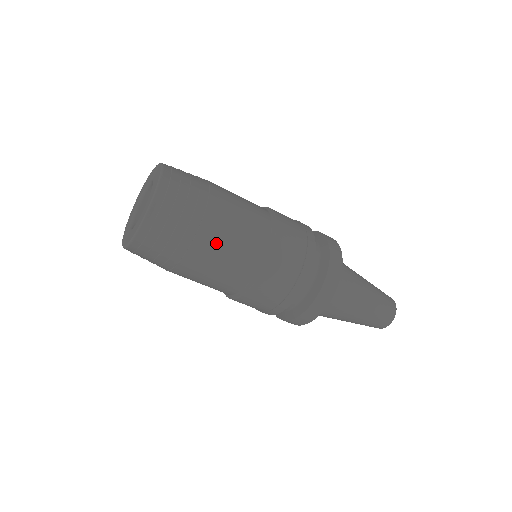
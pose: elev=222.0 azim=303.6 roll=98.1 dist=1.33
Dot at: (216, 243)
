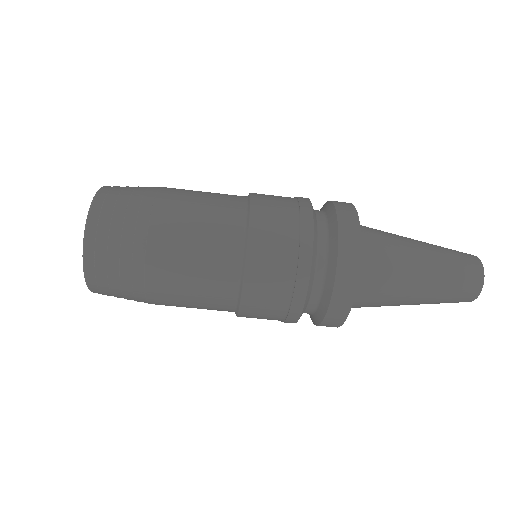
Dot at: (184, 194)
